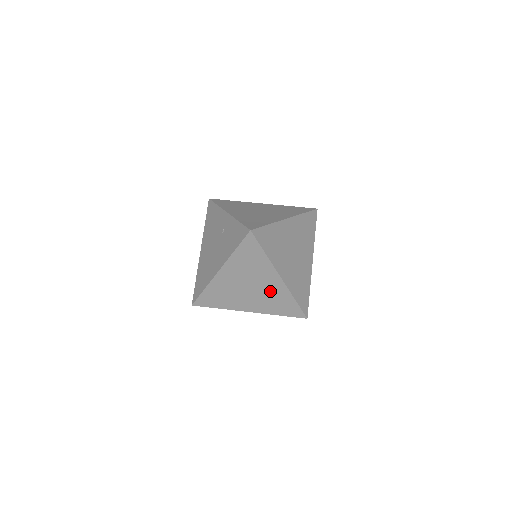
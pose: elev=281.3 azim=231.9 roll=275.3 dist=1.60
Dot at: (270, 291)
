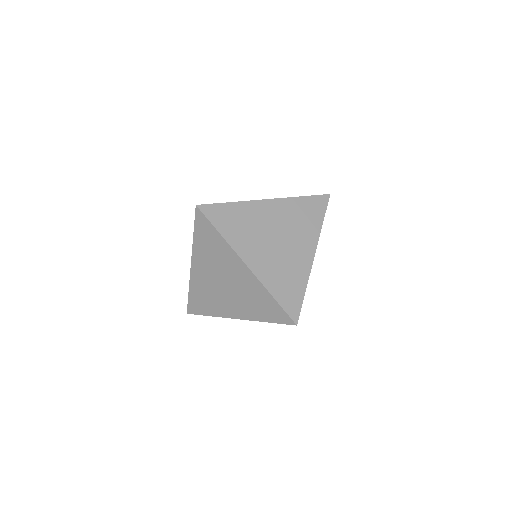
Dot at: (244, 286)
